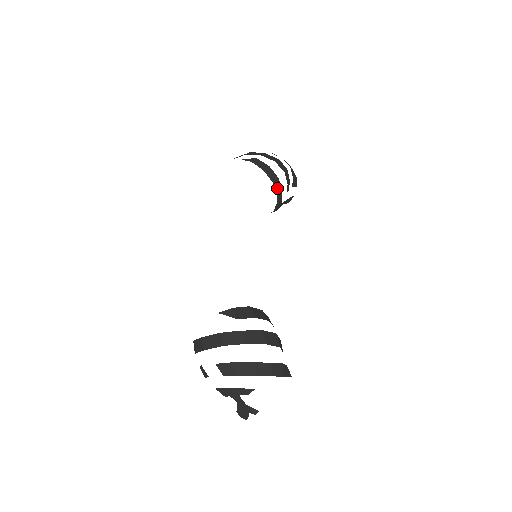
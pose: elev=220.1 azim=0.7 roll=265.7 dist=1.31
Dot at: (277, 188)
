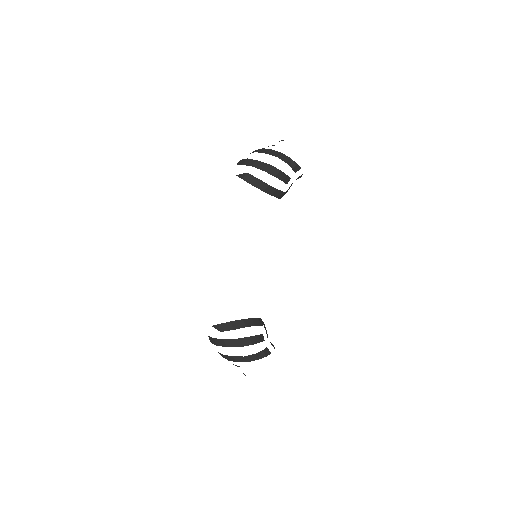
Dot at: (271, 192)
